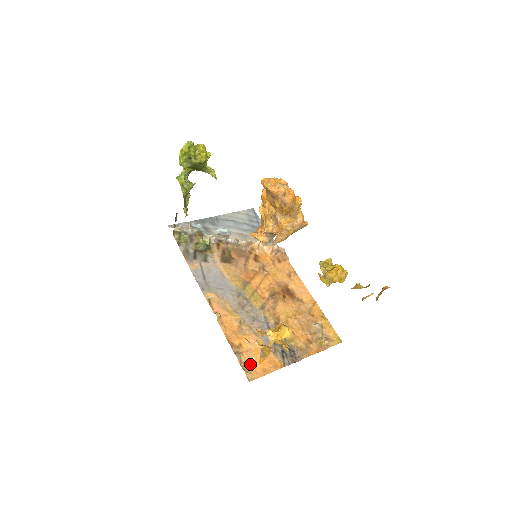
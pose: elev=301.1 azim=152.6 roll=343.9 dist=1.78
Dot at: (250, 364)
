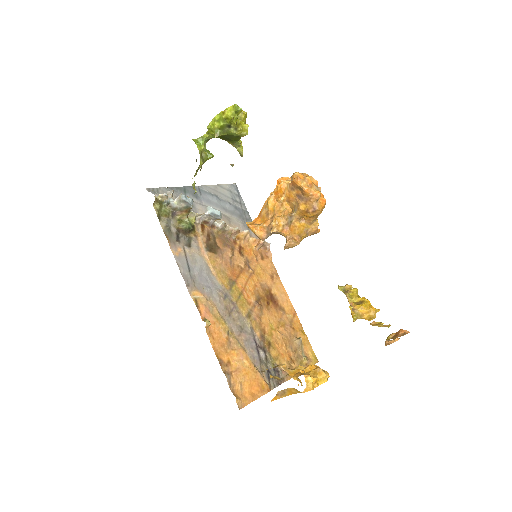
Dot at: (239, 387)
